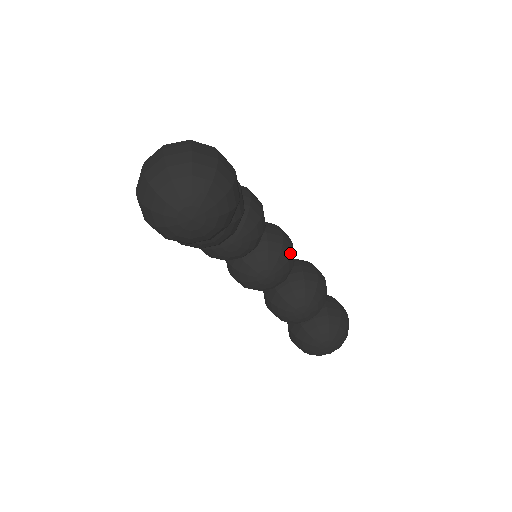
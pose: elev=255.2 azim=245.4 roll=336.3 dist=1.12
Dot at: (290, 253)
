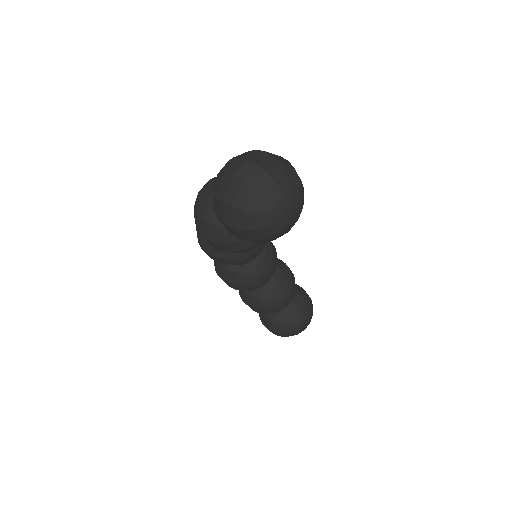
Dot at: (275, 248)
